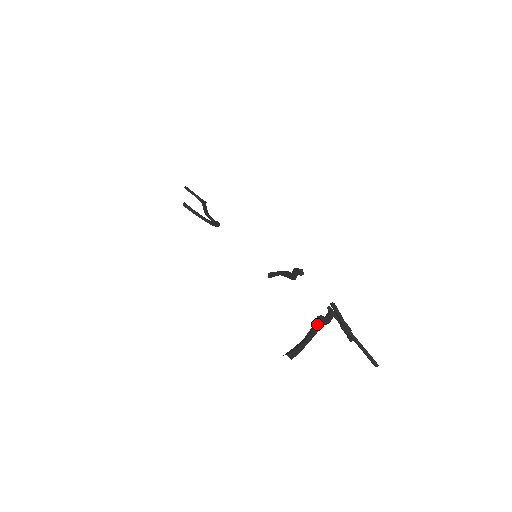
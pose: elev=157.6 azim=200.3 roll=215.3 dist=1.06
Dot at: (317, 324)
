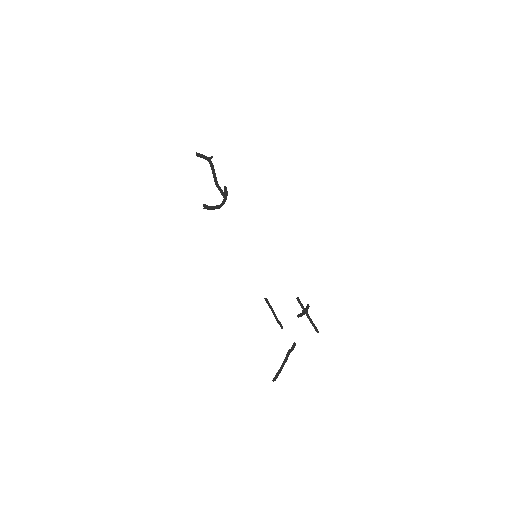
Dot at: (287, 356)
